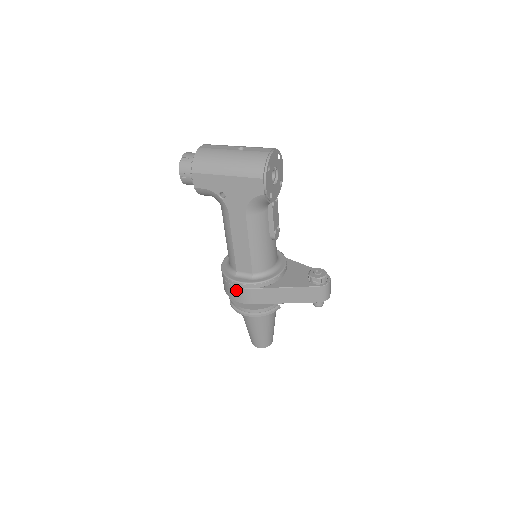
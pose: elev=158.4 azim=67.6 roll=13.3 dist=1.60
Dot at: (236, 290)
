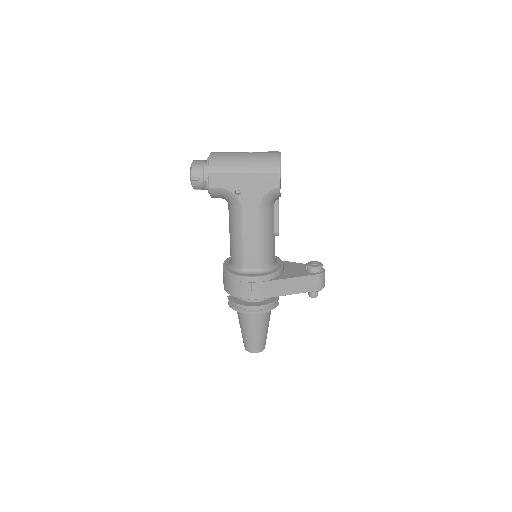
Dot at: (245, 286)
